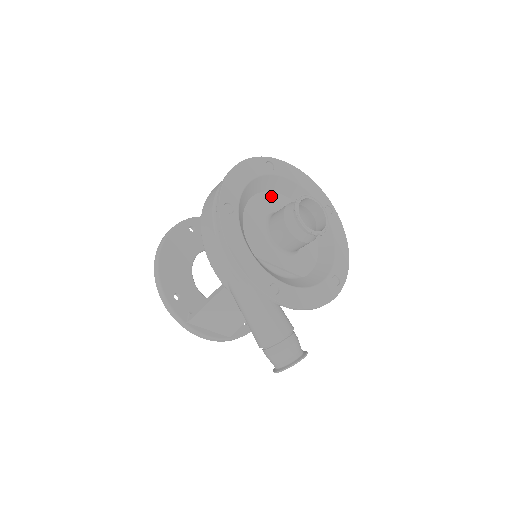
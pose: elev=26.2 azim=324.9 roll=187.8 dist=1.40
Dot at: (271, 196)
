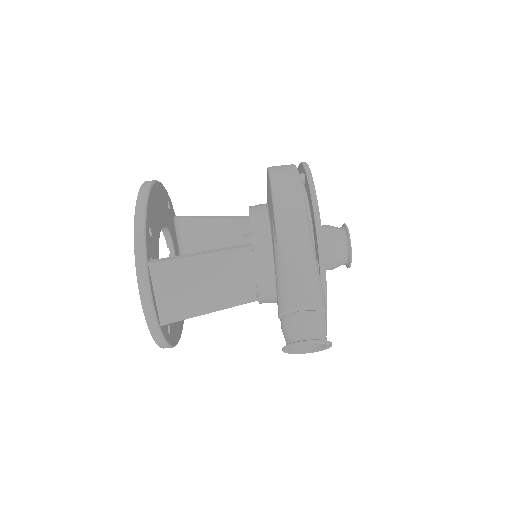
Dot at: occluded
